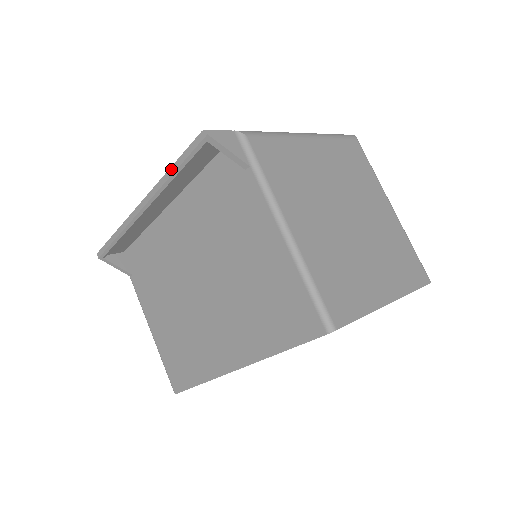
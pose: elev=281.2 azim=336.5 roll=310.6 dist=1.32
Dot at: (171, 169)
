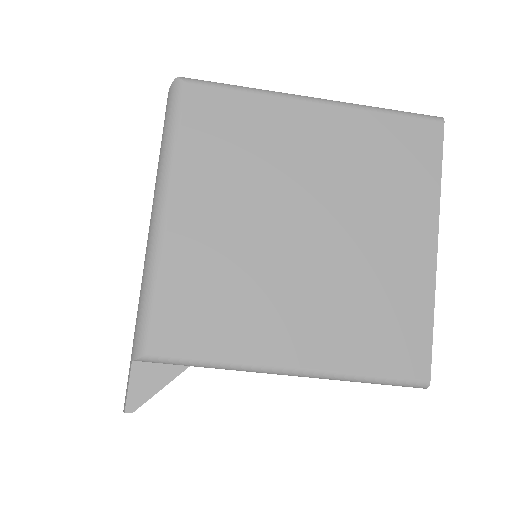
Dot at: occluded
